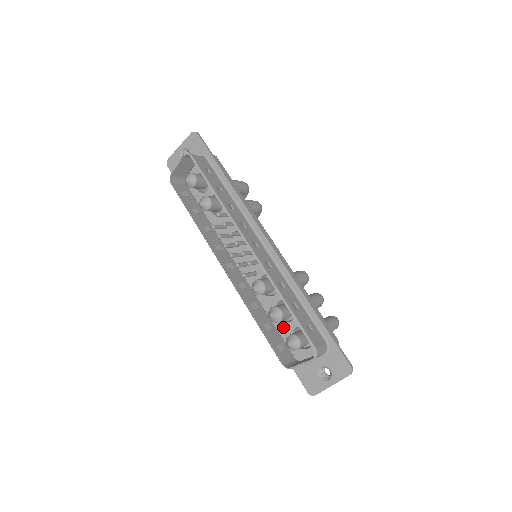
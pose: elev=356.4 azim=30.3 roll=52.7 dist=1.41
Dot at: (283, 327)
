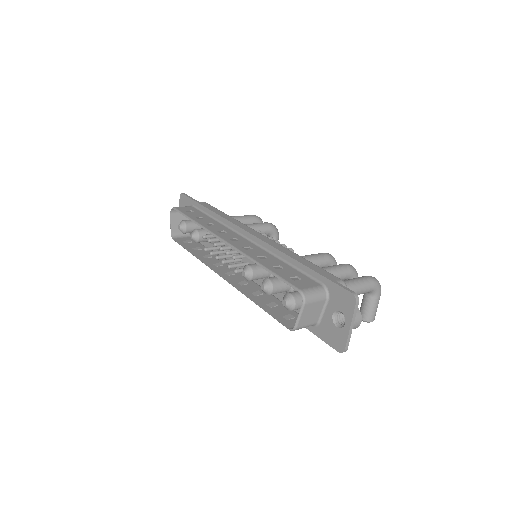
Dot at: occluded
